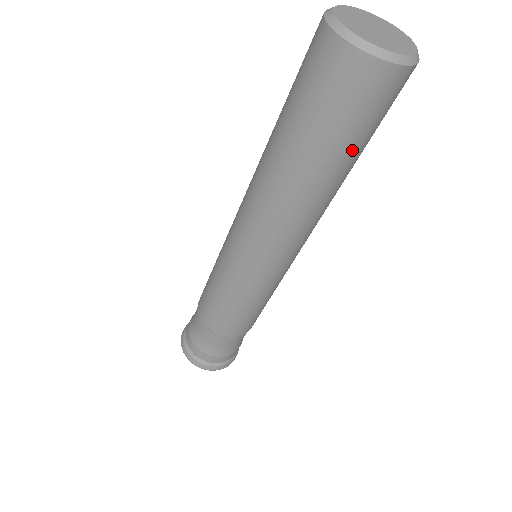
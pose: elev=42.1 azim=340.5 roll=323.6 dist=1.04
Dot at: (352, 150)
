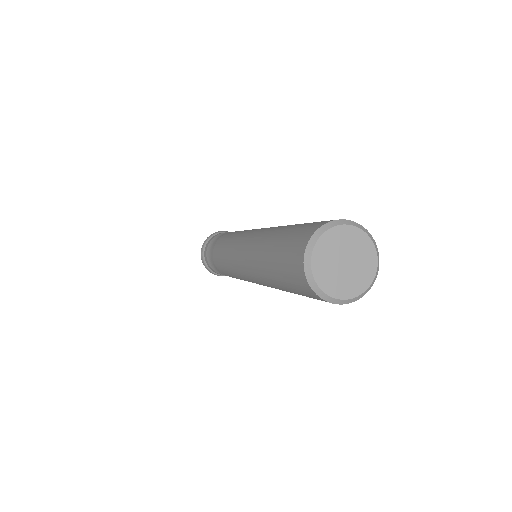
Dot at: occluded
